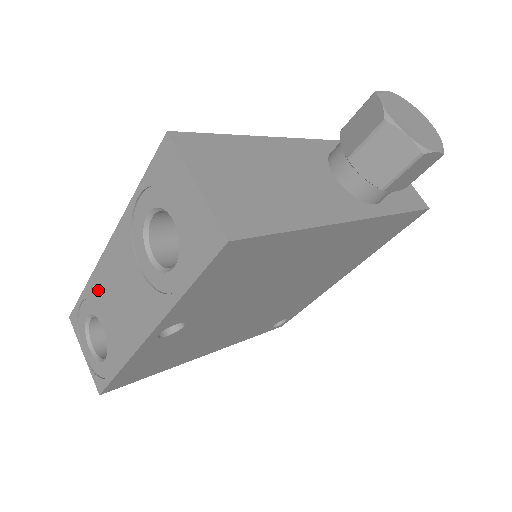
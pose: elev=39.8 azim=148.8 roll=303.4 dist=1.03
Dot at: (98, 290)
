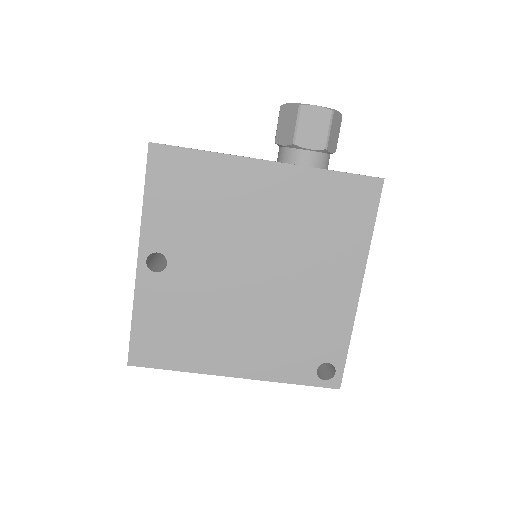
Dot at: occluded
